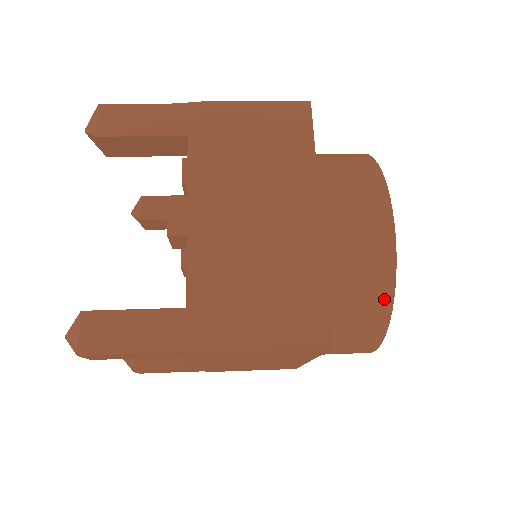
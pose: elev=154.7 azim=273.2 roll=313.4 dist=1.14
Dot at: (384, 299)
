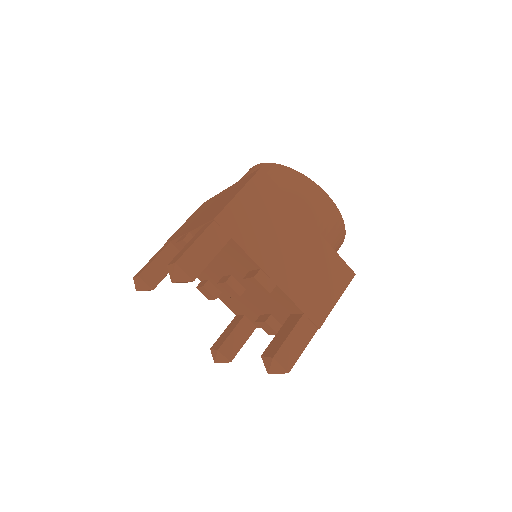
Dot at: (343, 234)
